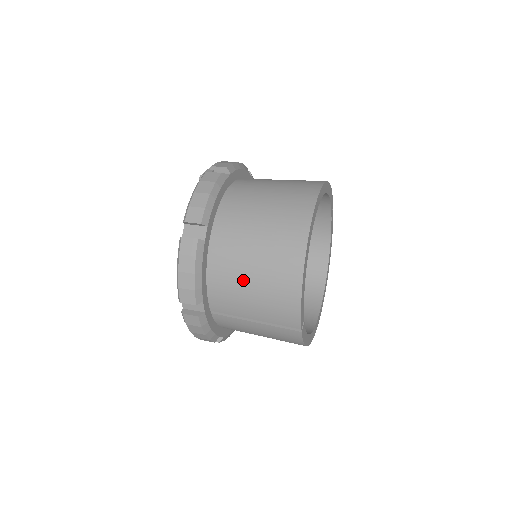
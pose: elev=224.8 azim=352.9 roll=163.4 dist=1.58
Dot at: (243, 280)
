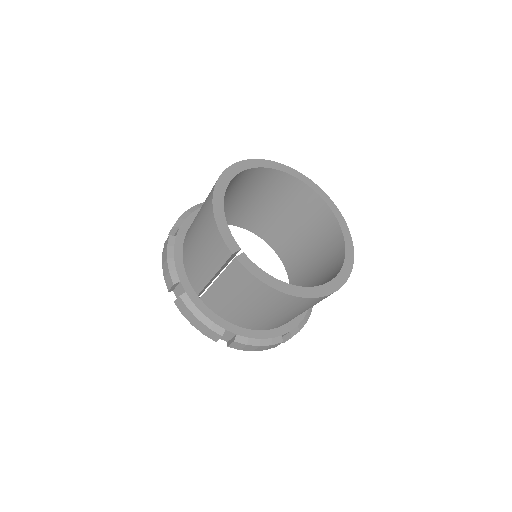
Dot at: (194, 244)
